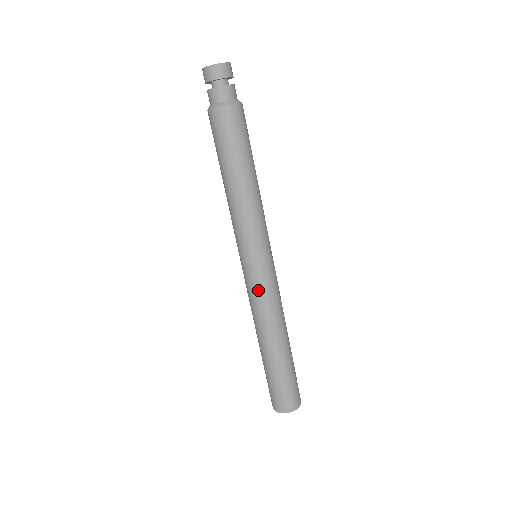
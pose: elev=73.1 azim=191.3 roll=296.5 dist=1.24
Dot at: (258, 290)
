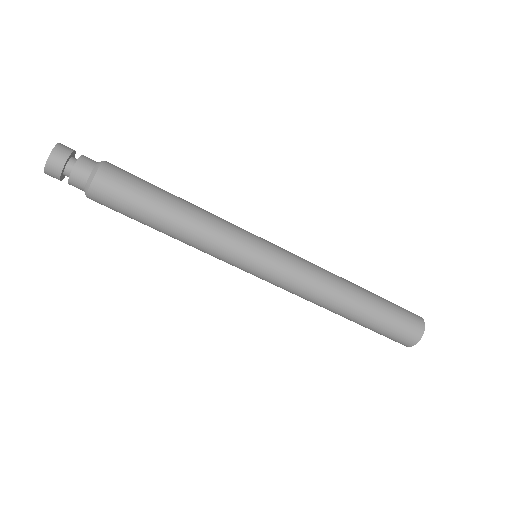
Dot at: occluded
